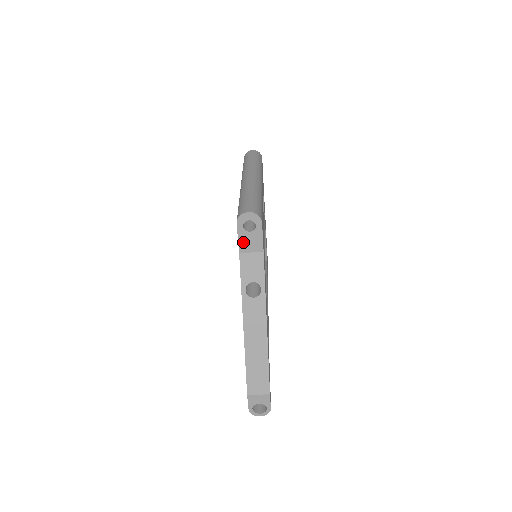
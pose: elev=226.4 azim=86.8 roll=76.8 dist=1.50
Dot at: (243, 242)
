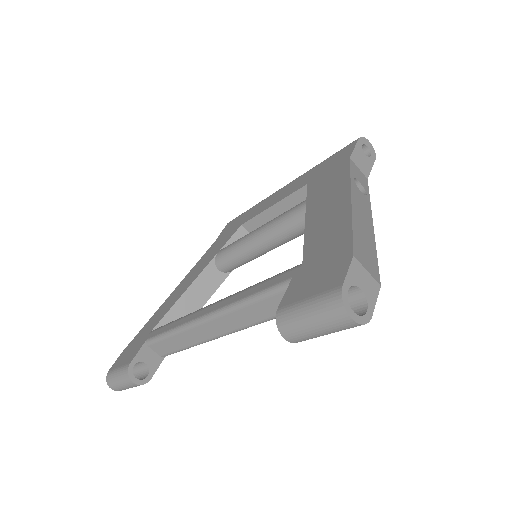
Dot at: (356, 154)
